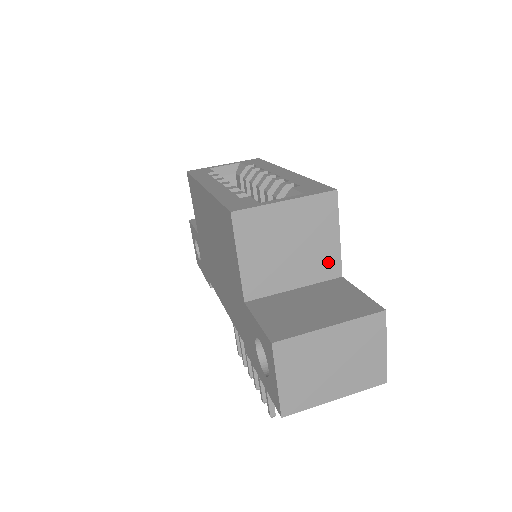
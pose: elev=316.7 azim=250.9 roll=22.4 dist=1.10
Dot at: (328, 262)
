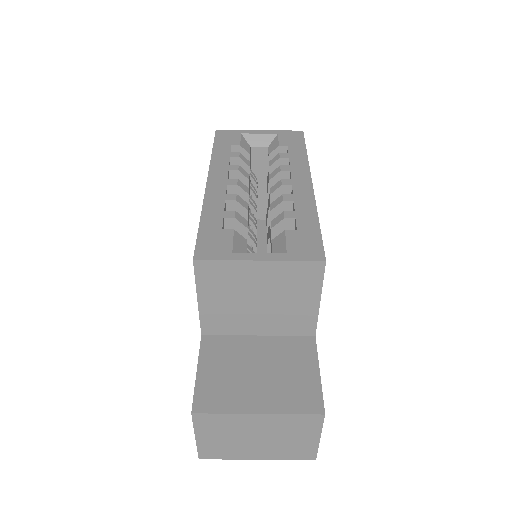
Dot at: (301, 321)
